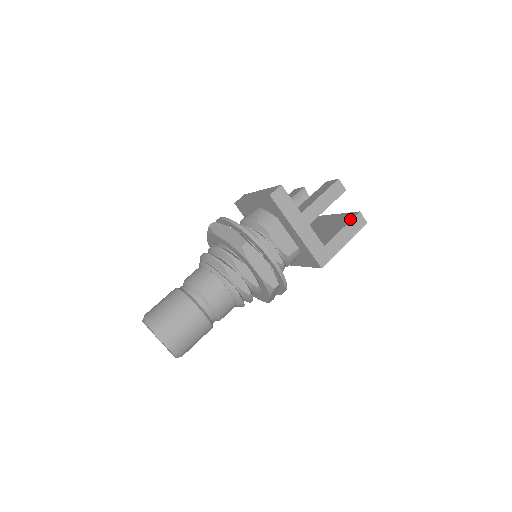
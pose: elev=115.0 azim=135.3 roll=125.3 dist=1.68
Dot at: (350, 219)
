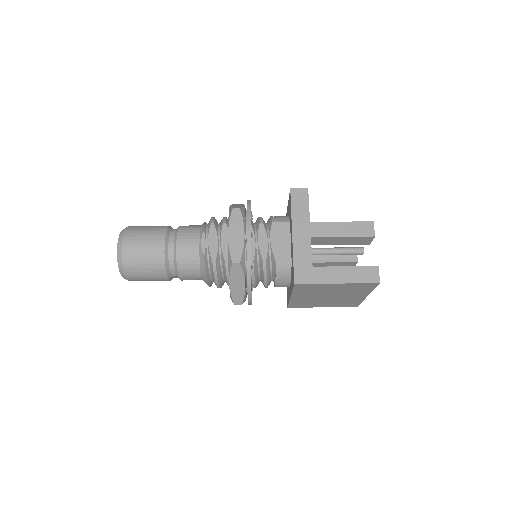
Dot at: (362, 266)
